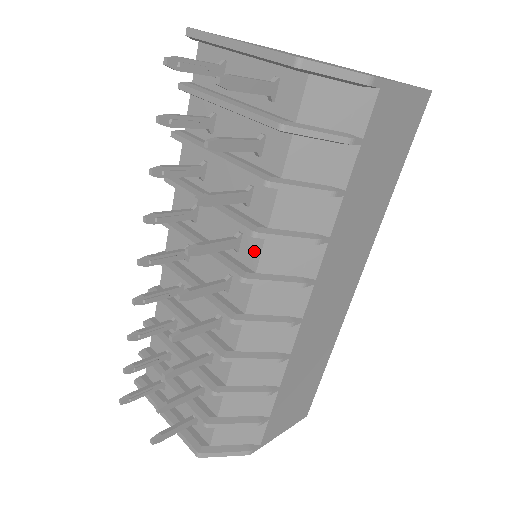
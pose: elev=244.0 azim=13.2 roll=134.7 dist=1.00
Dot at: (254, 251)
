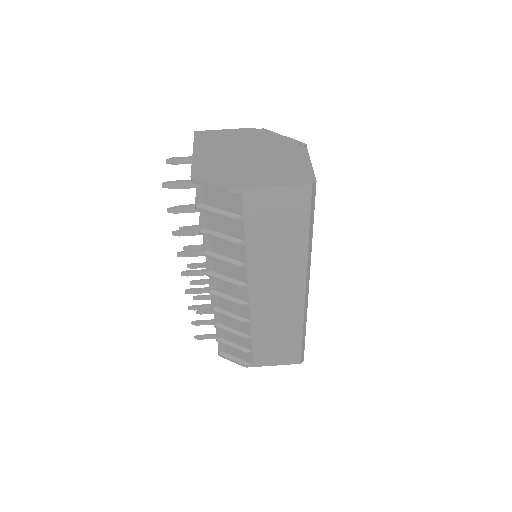
Dot at: occluded
